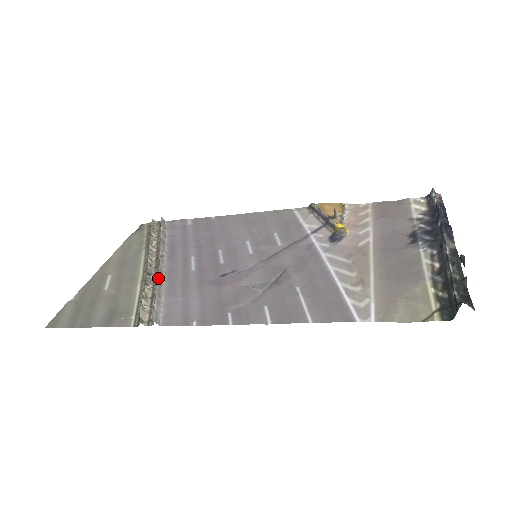
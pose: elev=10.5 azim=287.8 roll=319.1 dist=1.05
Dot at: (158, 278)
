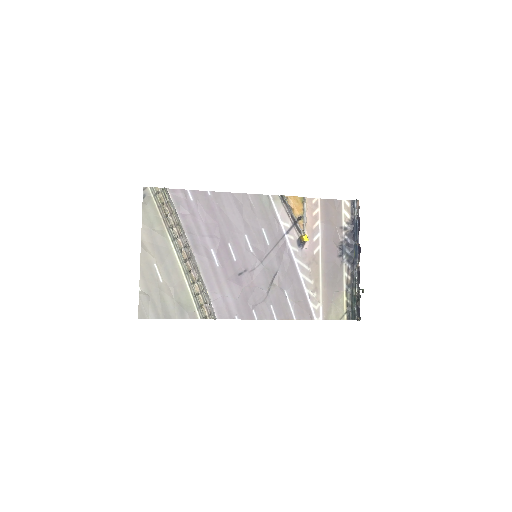
Dot at: (200, 279)
